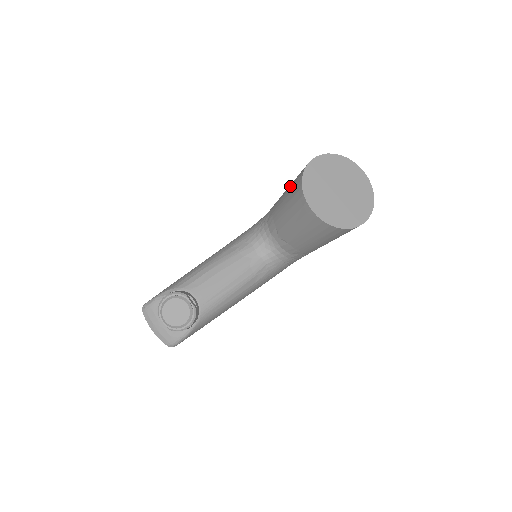
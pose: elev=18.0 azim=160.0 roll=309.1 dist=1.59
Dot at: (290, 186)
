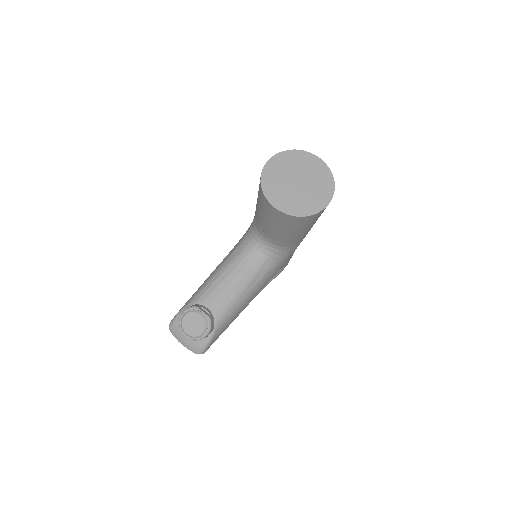
Dot at: occluded
